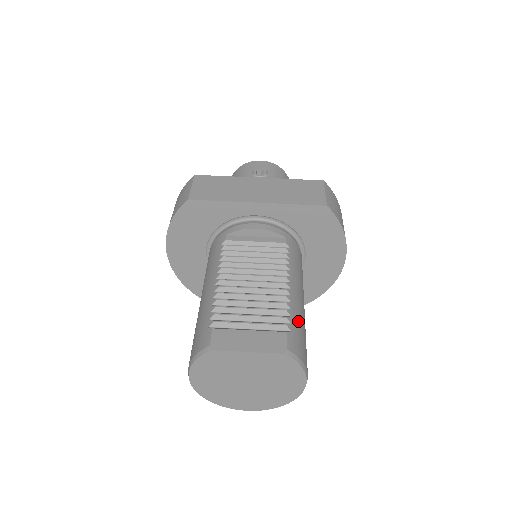
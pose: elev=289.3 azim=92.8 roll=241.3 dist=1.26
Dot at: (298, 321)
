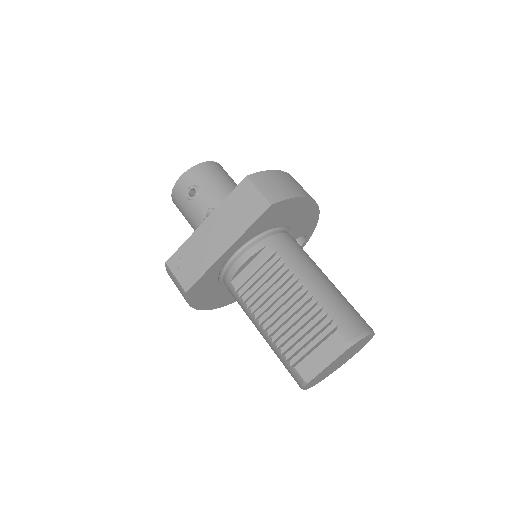
Dot at: (334, 307)
